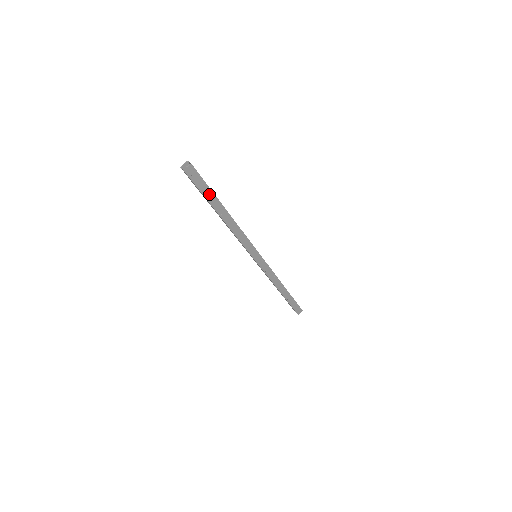
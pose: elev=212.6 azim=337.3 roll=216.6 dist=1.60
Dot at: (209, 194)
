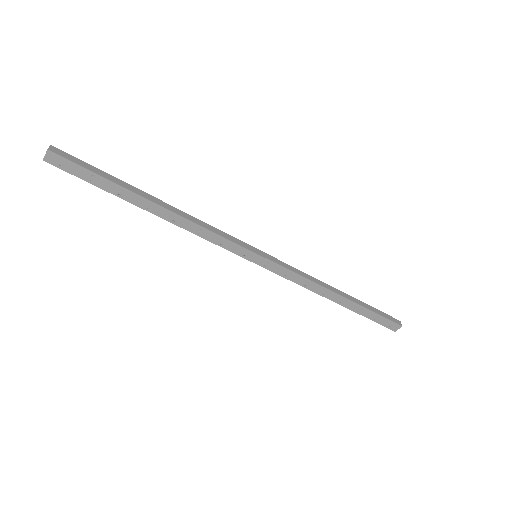
Dot at: (108, 184)
